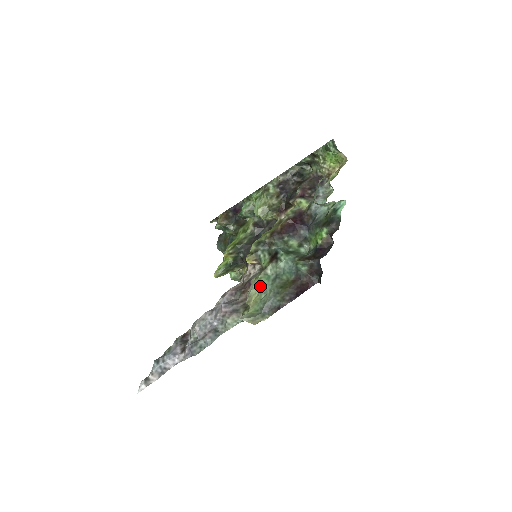
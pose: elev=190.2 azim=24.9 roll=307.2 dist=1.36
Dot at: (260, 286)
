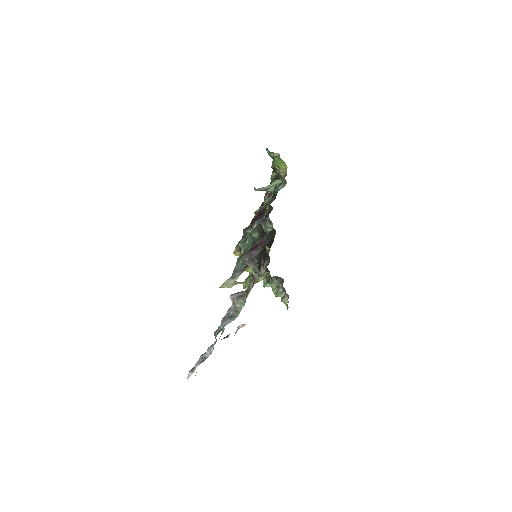
Dot at: occluded
